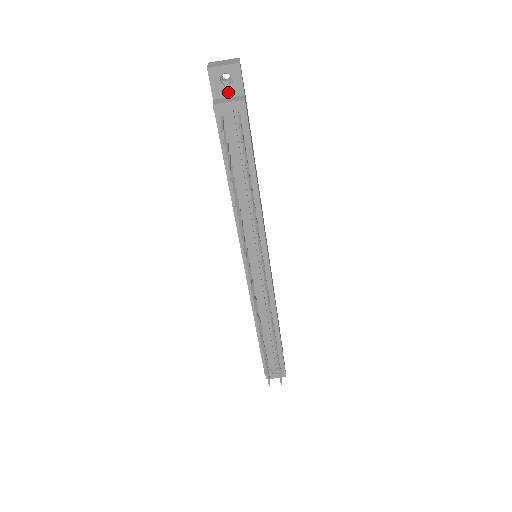
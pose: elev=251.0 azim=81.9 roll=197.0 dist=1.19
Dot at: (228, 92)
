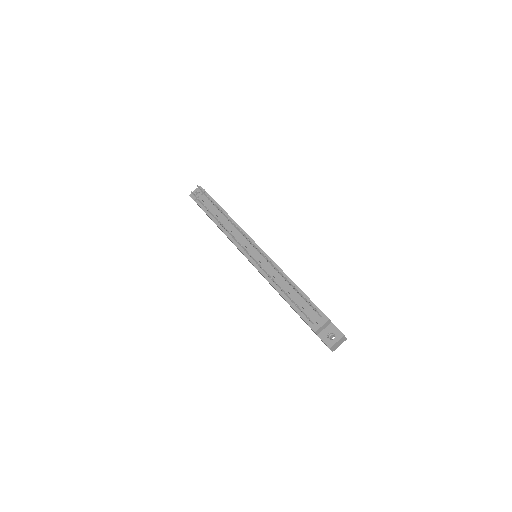
Dot at: occluded
